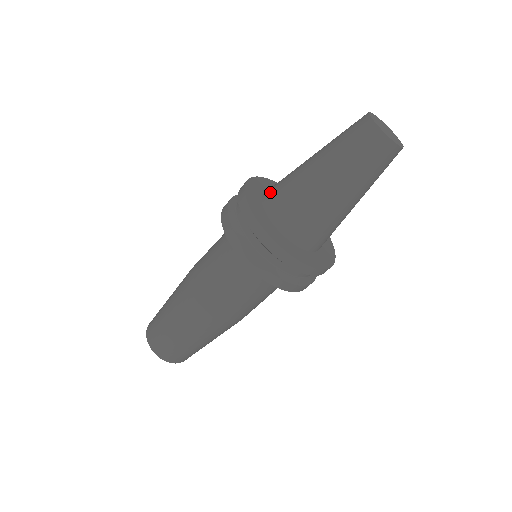
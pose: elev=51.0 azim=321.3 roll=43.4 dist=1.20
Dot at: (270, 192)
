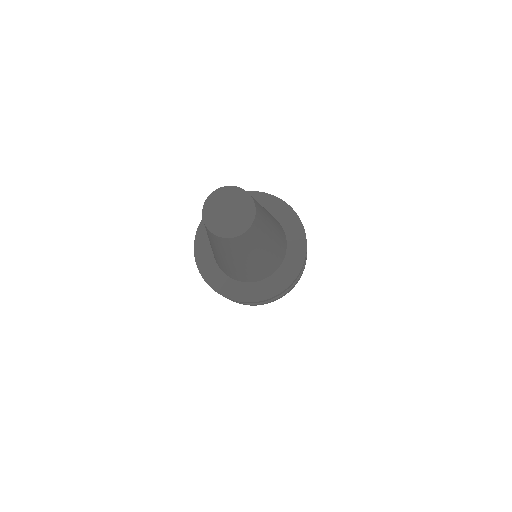
Dot at: occluded
